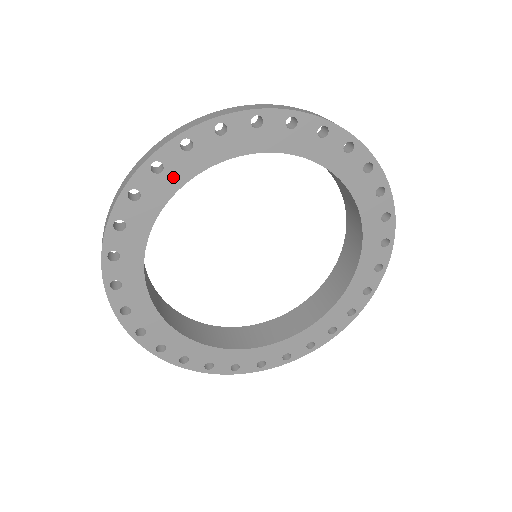
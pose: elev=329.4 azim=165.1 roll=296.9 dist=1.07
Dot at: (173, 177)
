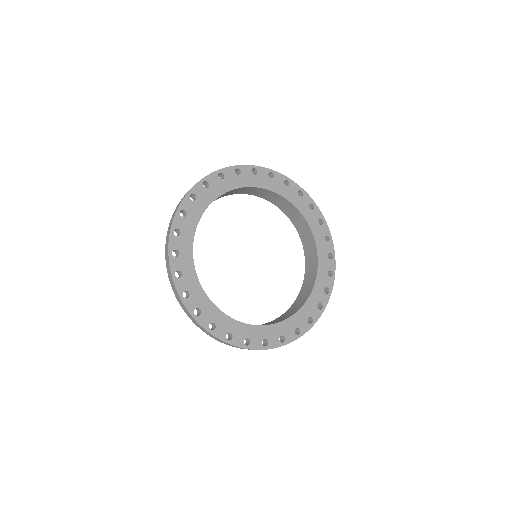
Dot at: (185, 251)
